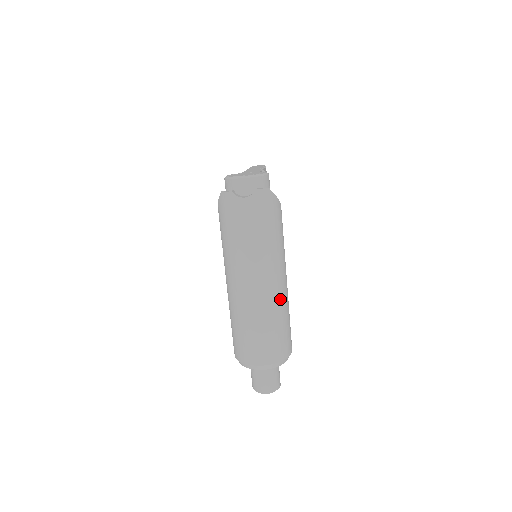
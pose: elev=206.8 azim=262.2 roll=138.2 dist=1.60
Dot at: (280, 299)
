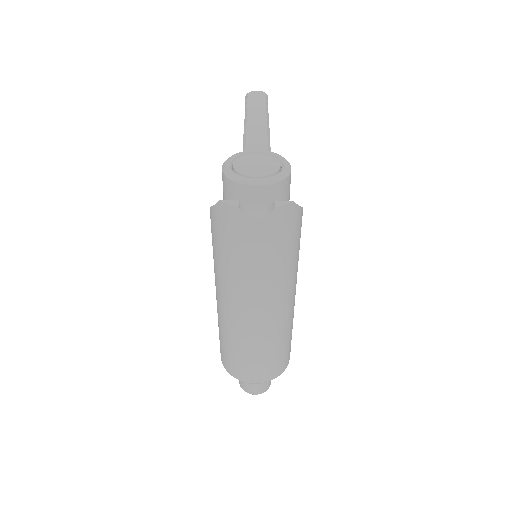
Dot at: (287, 320)
